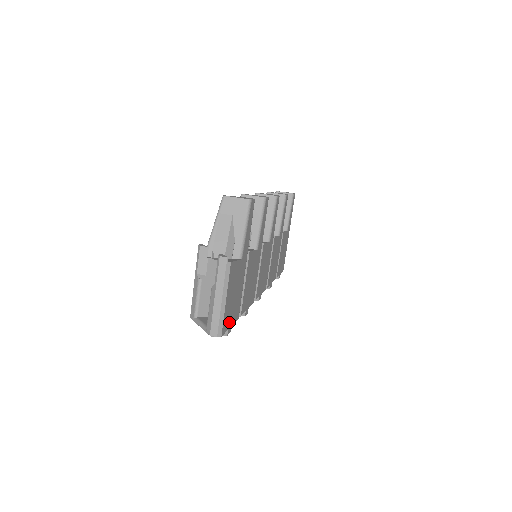
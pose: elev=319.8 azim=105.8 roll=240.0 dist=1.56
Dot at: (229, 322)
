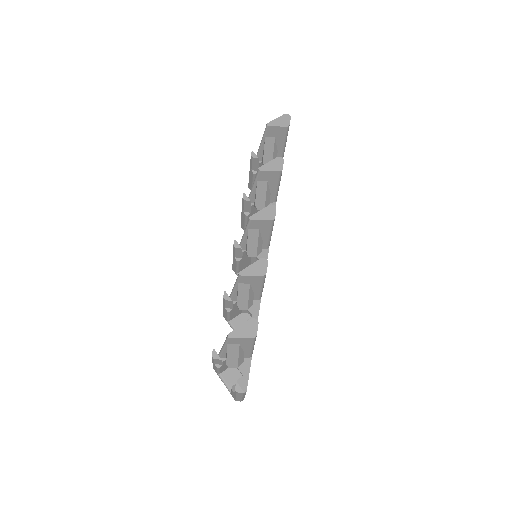
Dot at: occluded
